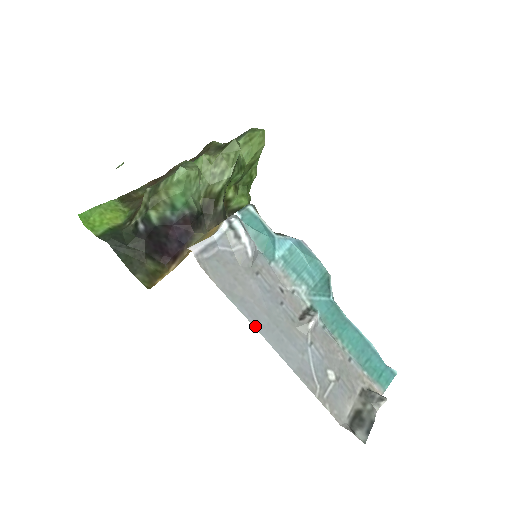
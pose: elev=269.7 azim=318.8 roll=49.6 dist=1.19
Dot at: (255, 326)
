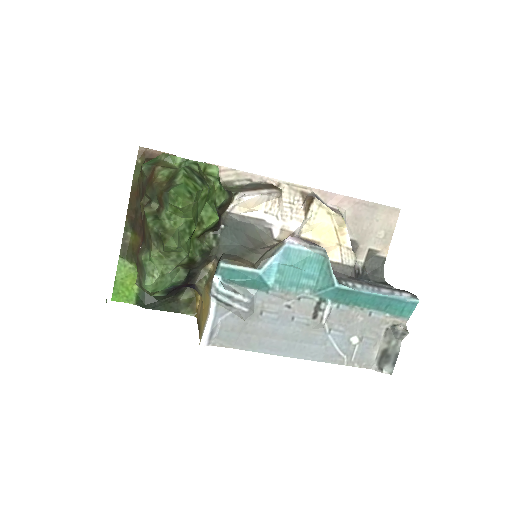
Dot at: (279, 355)
